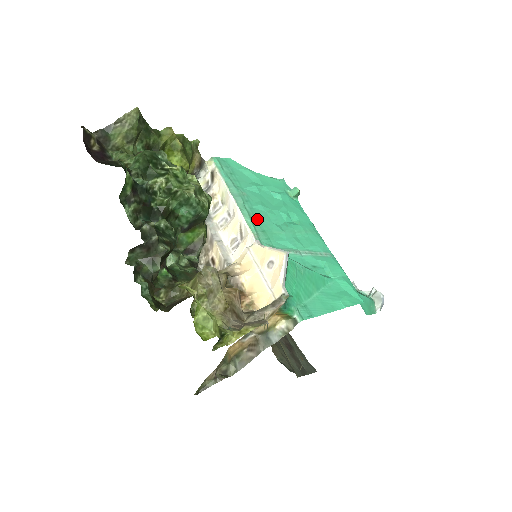
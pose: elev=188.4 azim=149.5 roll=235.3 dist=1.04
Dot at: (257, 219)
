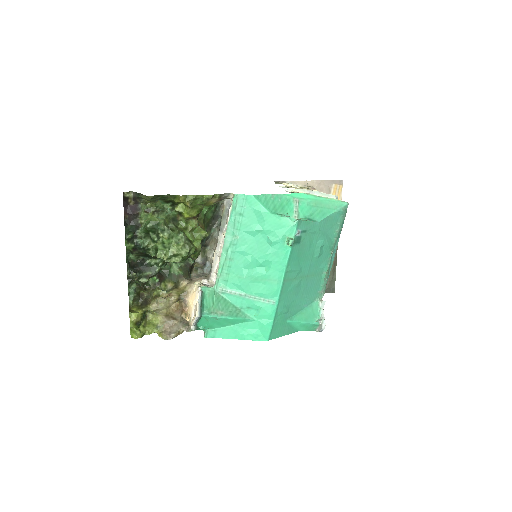
Dot at: (230, 262)
